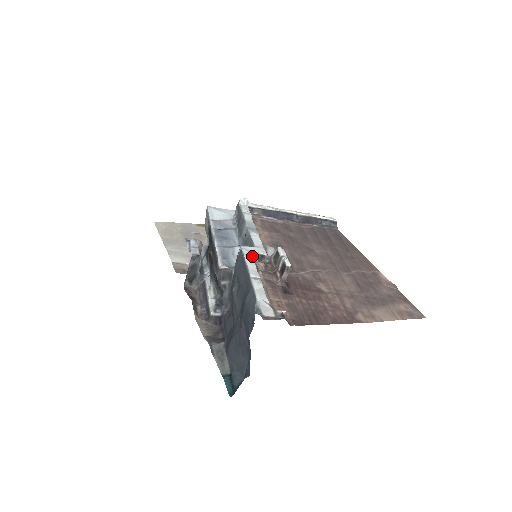
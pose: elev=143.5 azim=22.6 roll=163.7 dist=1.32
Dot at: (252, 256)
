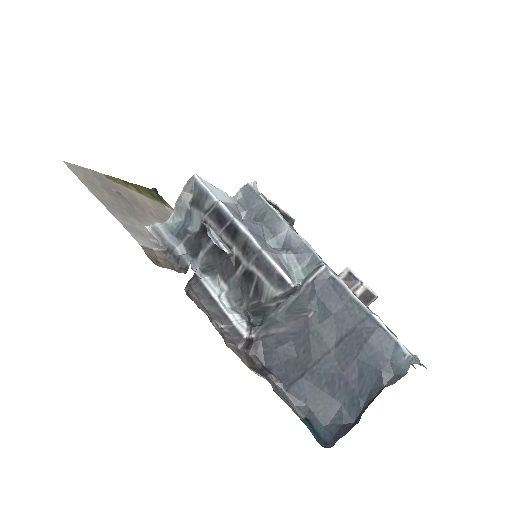
Dot at: occluded
